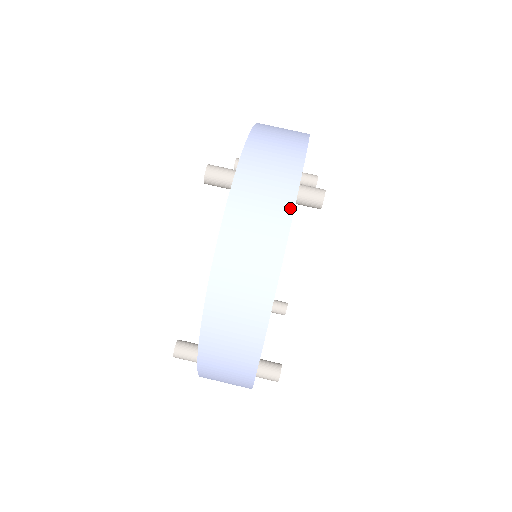
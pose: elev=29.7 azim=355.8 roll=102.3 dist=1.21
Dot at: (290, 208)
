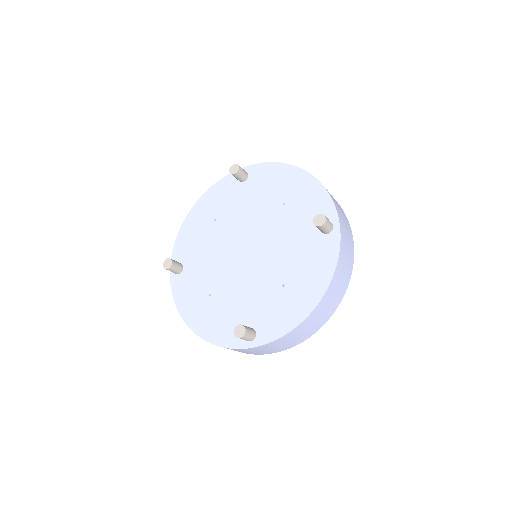
Dot at: (353, 257)
